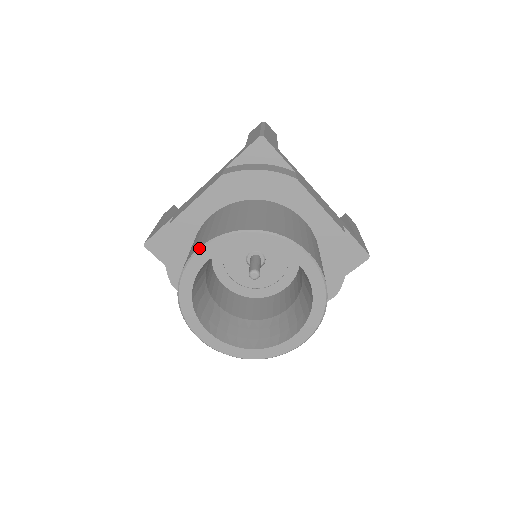
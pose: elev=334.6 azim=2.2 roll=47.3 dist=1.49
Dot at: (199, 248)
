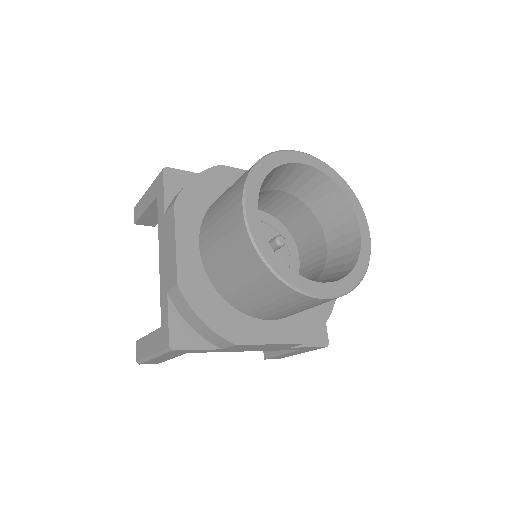
Dot at: (243, 209)
